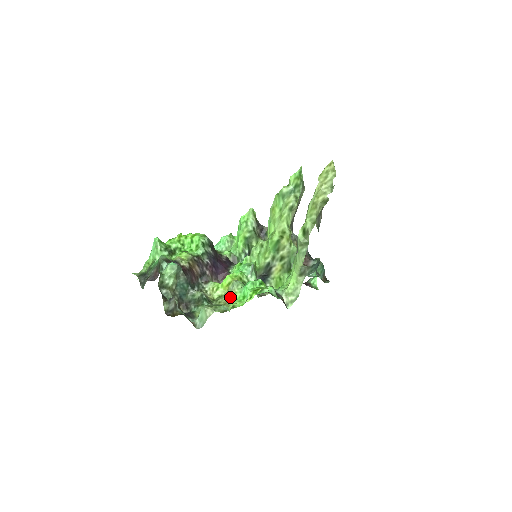
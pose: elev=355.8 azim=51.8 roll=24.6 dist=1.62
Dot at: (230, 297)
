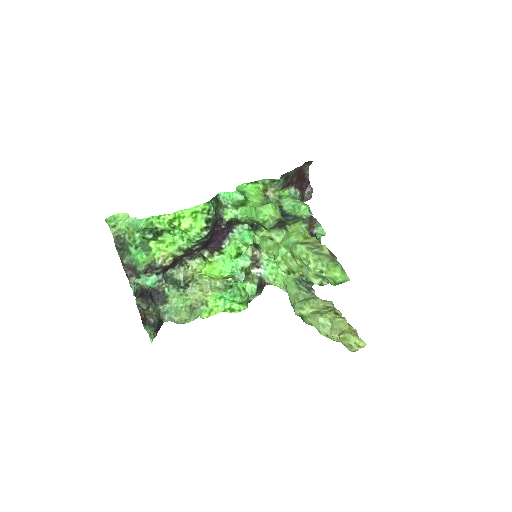
Dot at: (208, 288)
